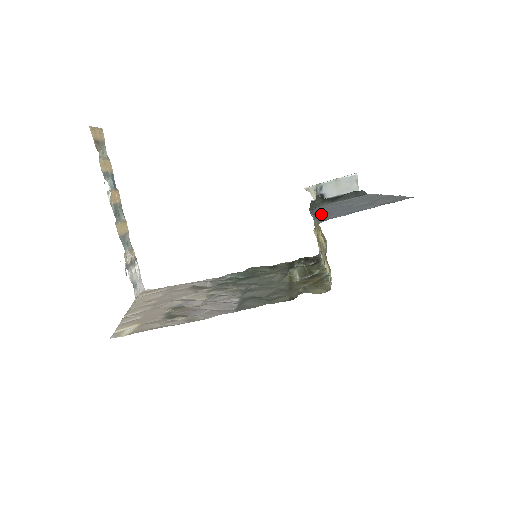
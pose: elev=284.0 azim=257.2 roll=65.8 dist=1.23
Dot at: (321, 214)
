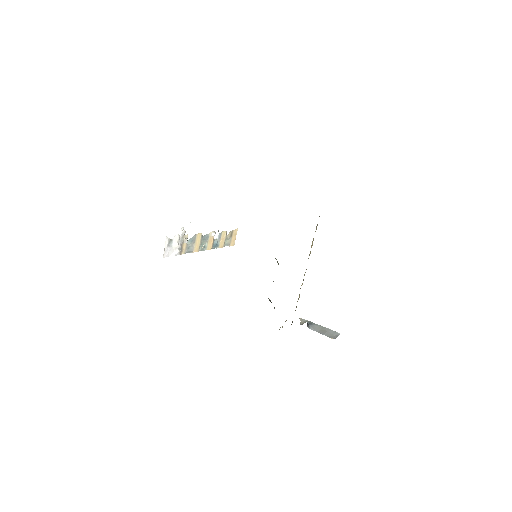
Dot at: occluded
